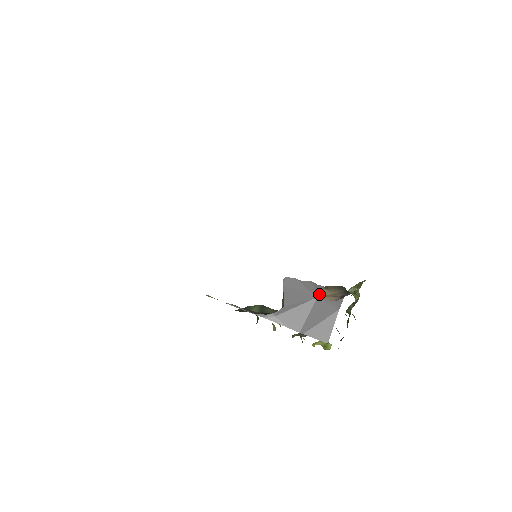
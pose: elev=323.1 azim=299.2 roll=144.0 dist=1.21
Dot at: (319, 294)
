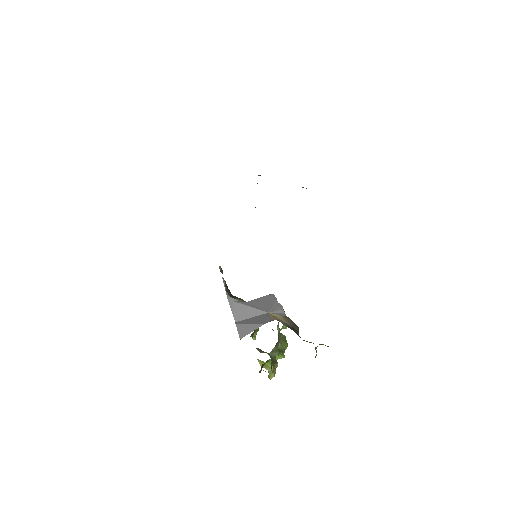
Dot at: (274, 313)
